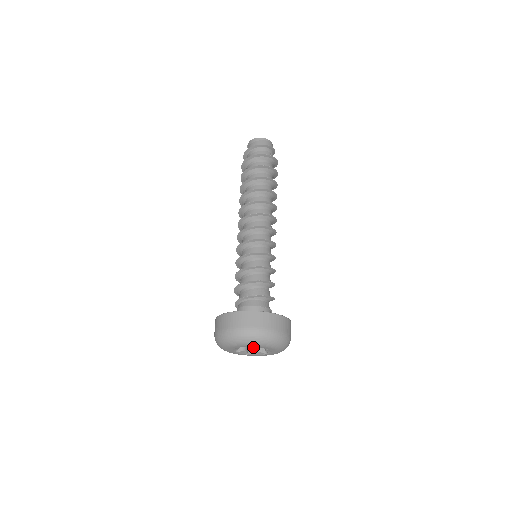
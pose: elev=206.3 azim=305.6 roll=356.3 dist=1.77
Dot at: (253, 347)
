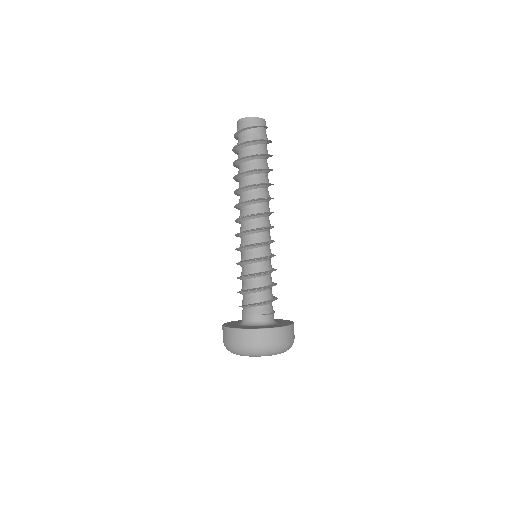
Dot at: occluded
